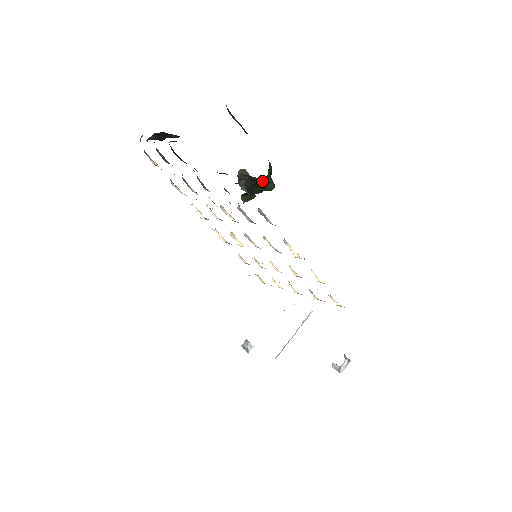
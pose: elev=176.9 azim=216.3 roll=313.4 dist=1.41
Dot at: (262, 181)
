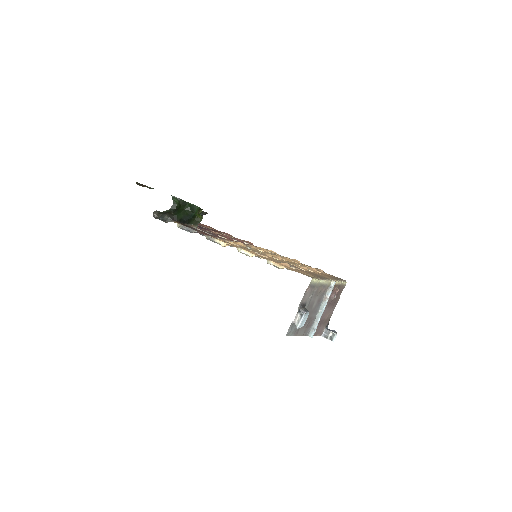
Dot at: (173, 210)
